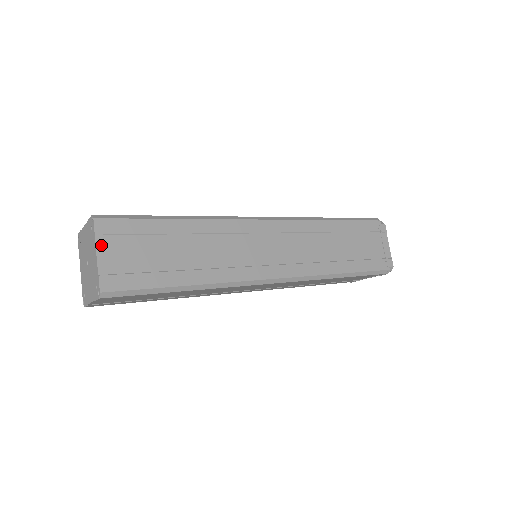
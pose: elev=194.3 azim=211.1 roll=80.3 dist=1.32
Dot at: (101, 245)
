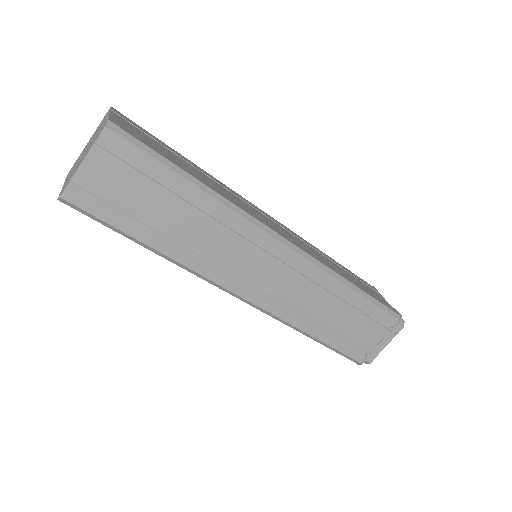
Dot at: (115, 115)
